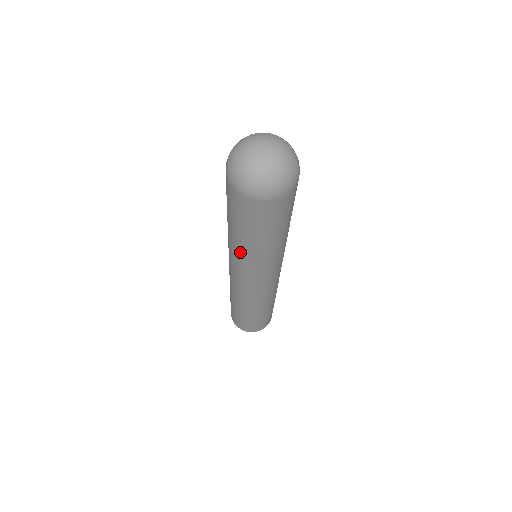
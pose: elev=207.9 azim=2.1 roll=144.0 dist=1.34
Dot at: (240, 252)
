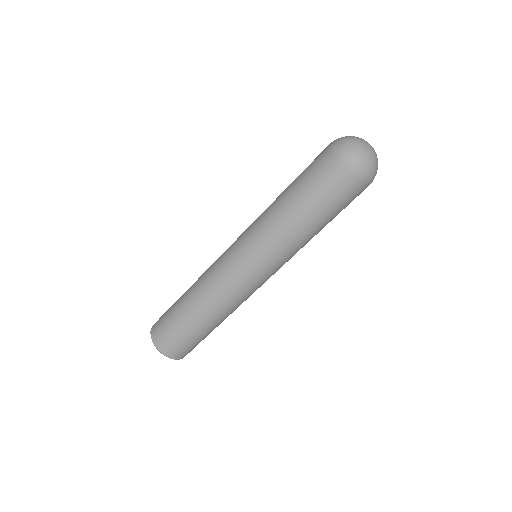
Dot at: (274, 224)
